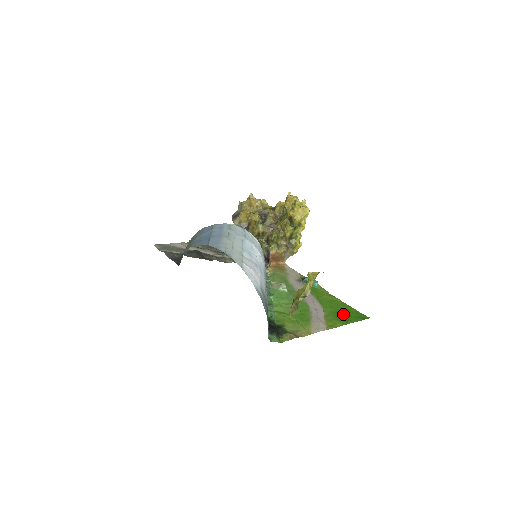
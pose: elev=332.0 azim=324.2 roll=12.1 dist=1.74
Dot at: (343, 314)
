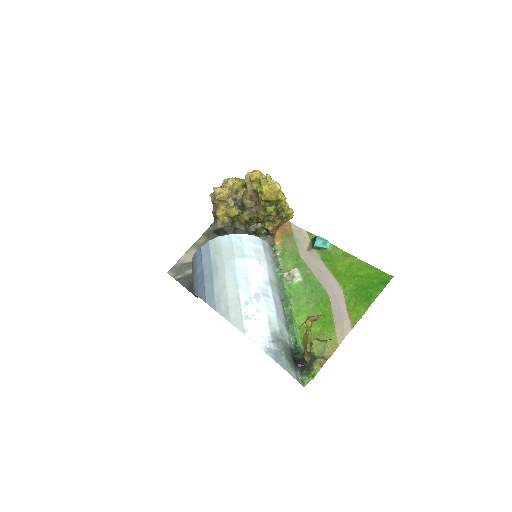
Dot at: (364, 288)
